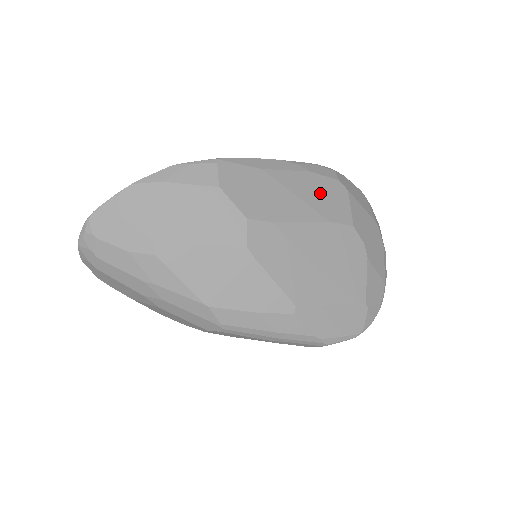
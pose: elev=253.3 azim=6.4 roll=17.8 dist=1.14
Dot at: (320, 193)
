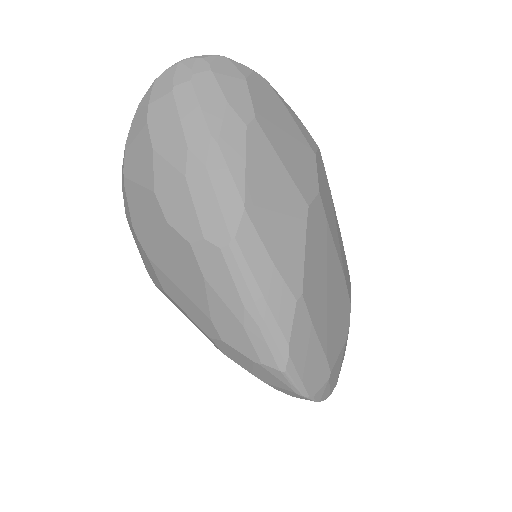
Dot at: (344, 258)
